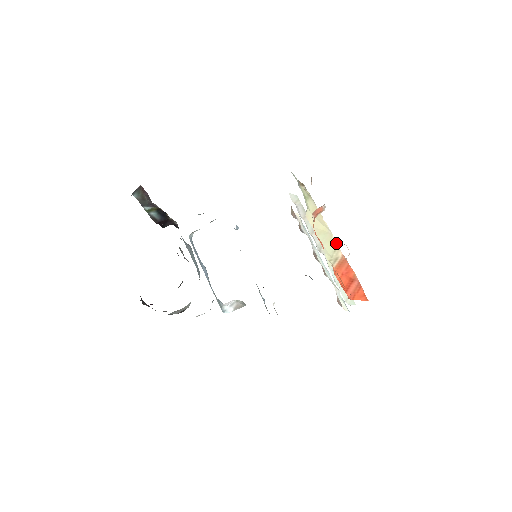
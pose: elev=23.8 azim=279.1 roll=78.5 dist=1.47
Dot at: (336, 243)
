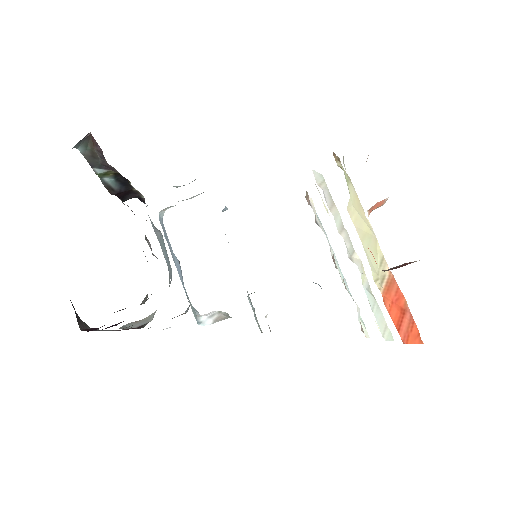
Dot at: occluded
